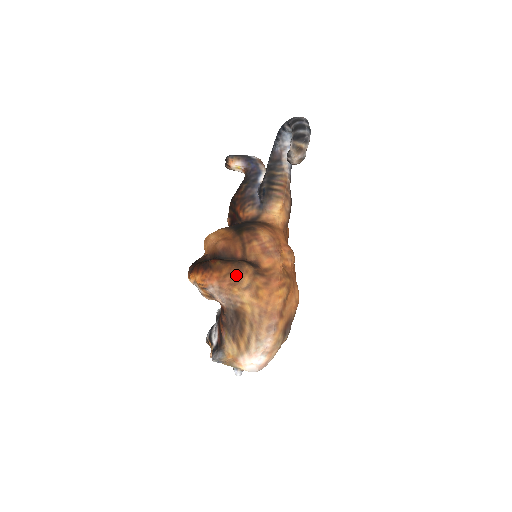
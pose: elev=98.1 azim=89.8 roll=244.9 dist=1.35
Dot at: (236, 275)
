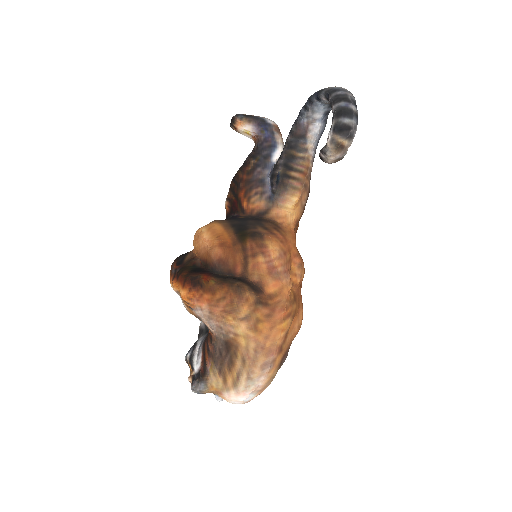
Dot at: (233, 302)
